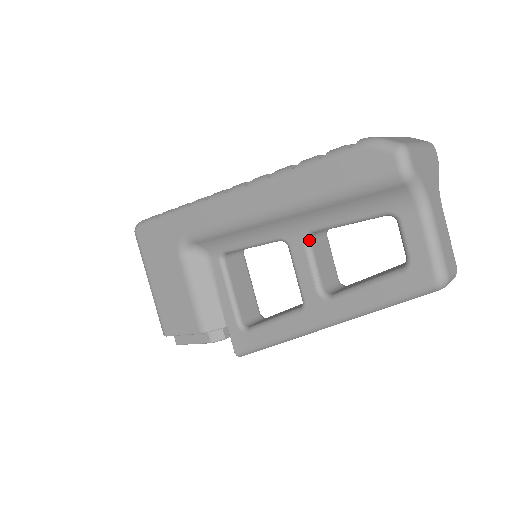
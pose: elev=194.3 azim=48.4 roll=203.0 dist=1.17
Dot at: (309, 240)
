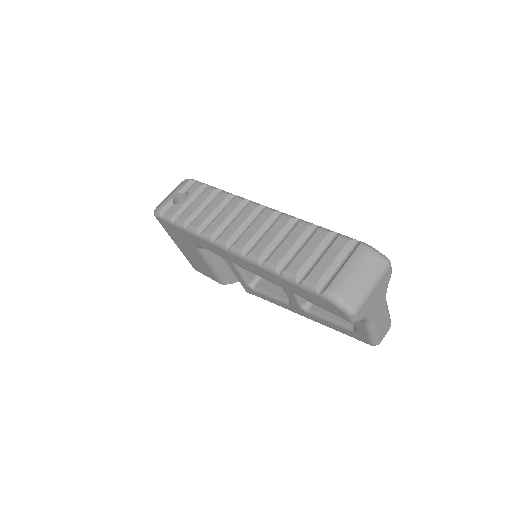
Dot at: occluded
